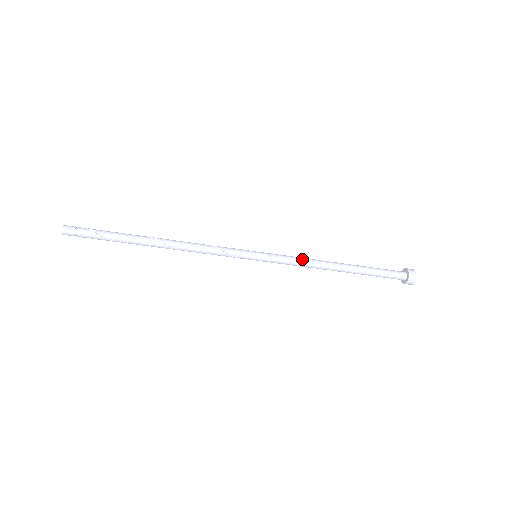
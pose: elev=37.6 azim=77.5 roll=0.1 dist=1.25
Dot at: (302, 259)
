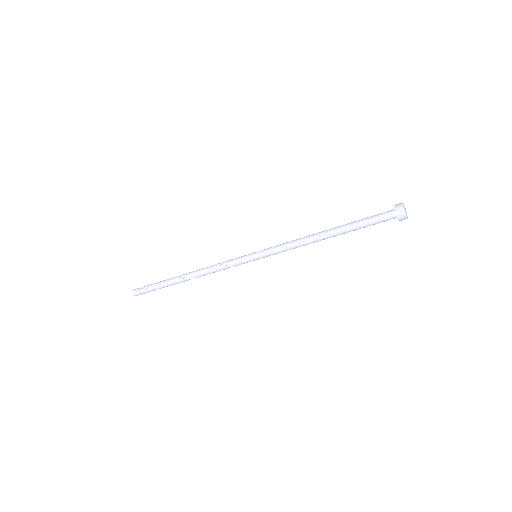
Dot at: (292, 246)
